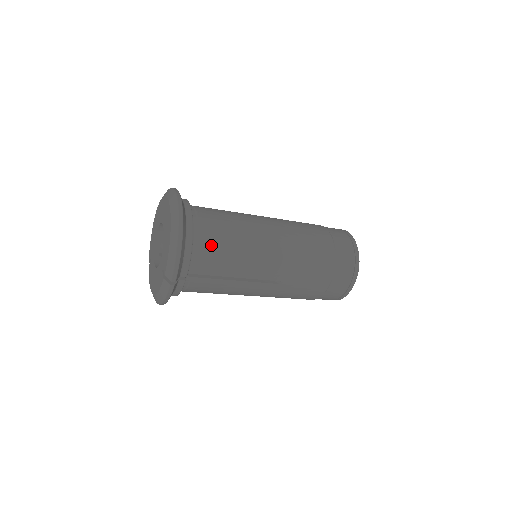
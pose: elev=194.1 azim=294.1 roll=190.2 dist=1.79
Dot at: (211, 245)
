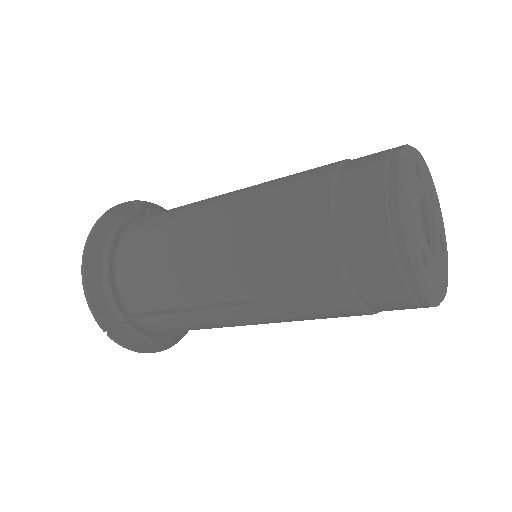
Dot at: (134, 270)
